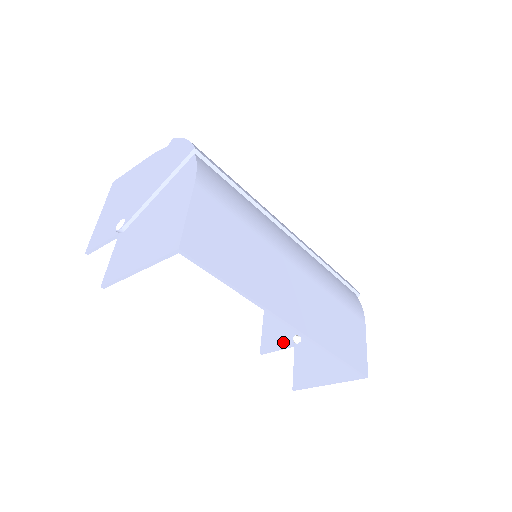
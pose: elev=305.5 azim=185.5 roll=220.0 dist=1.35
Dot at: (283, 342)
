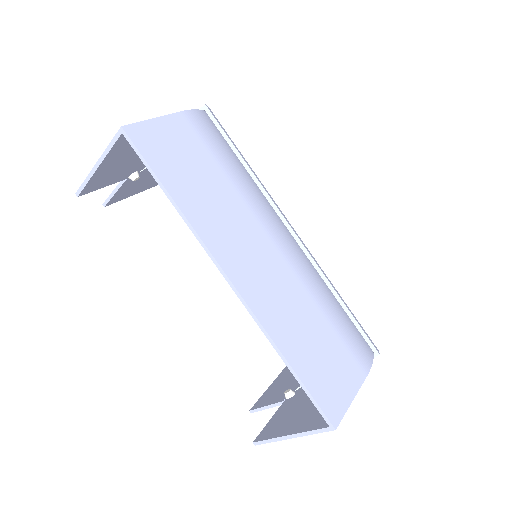
Dot at: (276, 398)
